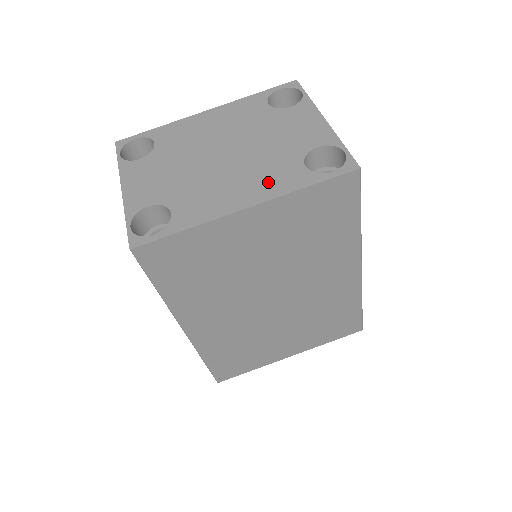
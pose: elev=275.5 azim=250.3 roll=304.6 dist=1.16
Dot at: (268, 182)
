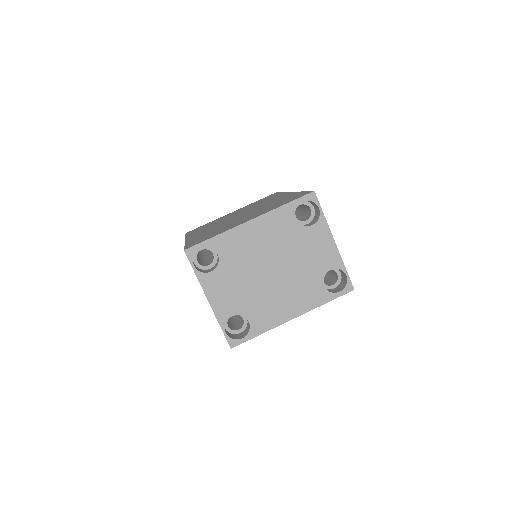
Dot at: (304, 299)
